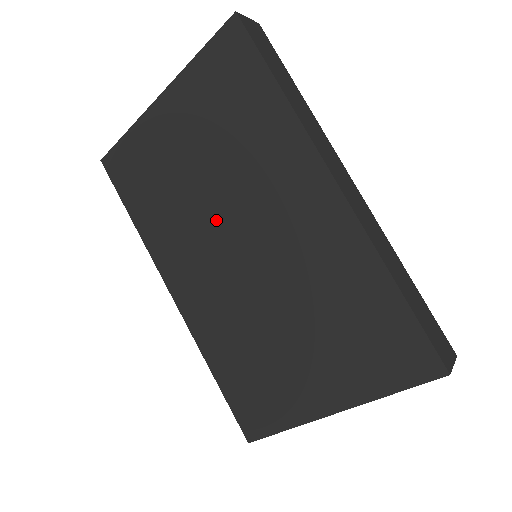
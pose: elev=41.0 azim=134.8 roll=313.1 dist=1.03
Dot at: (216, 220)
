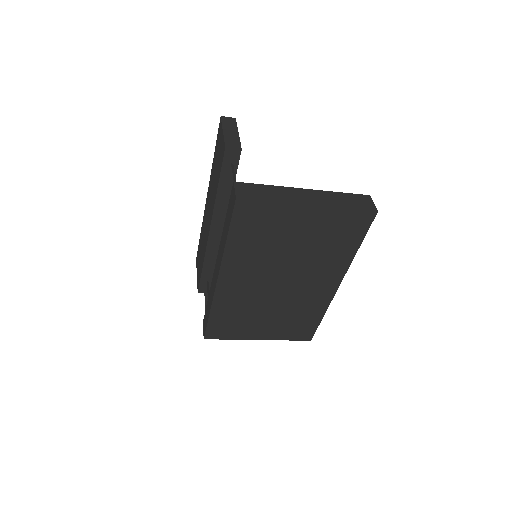
Dot at: (280, 268)
